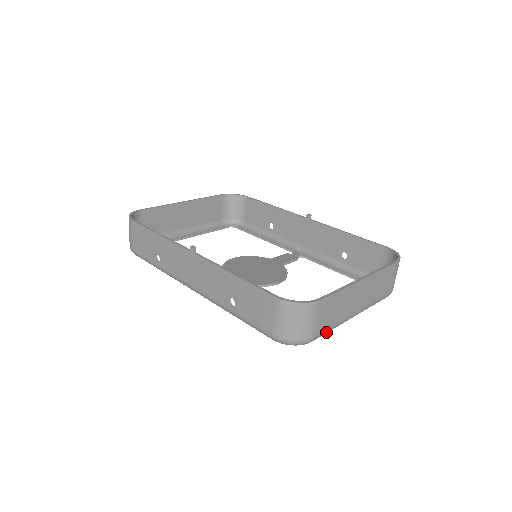
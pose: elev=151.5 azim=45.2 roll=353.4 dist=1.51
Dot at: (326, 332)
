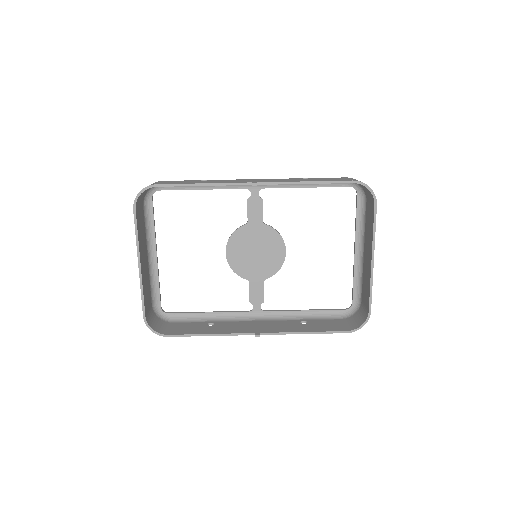
Dot at: (362, 286)
